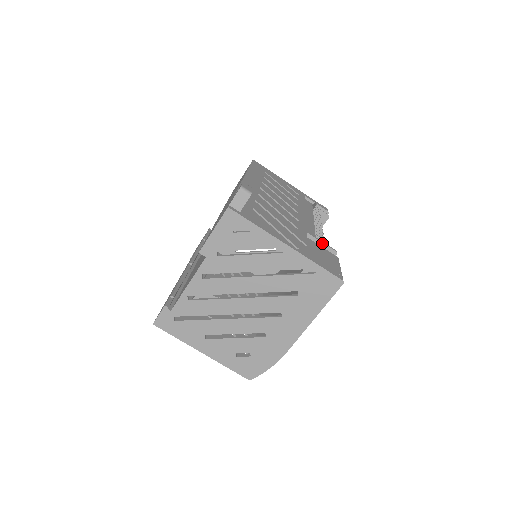
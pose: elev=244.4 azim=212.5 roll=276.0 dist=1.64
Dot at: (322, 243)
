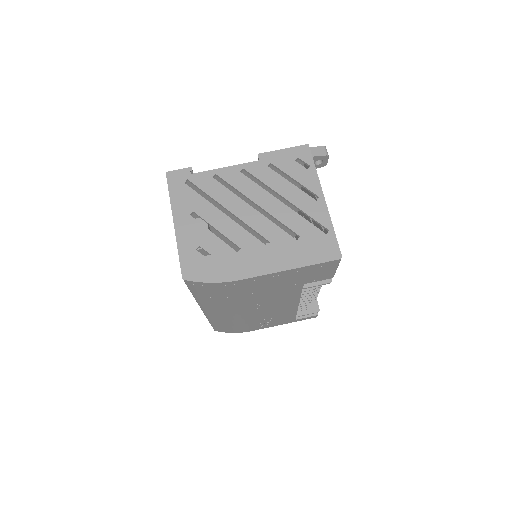
Dot at: occluded
